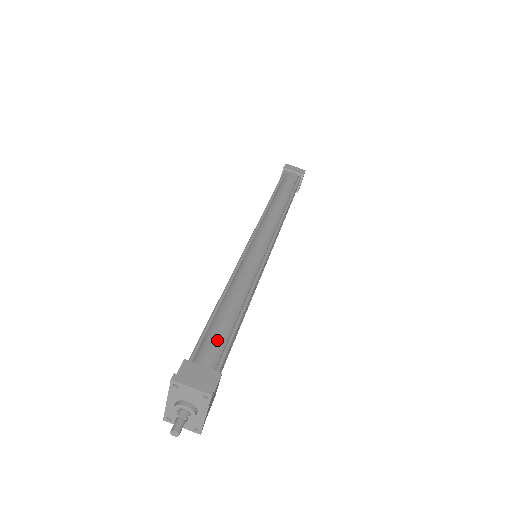
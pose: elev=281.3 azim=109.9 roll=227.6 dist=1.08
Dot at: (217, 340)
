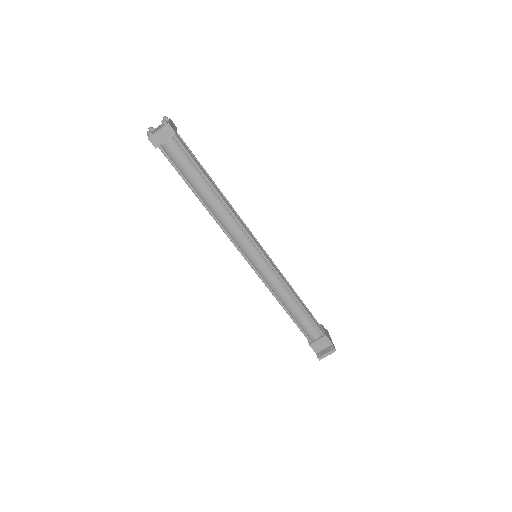
Dot at: (308, 326)
